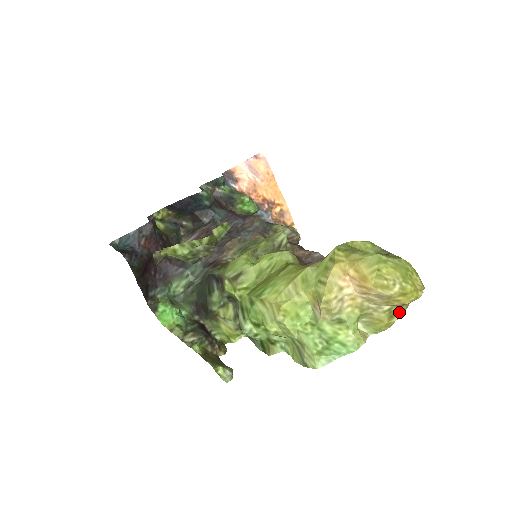
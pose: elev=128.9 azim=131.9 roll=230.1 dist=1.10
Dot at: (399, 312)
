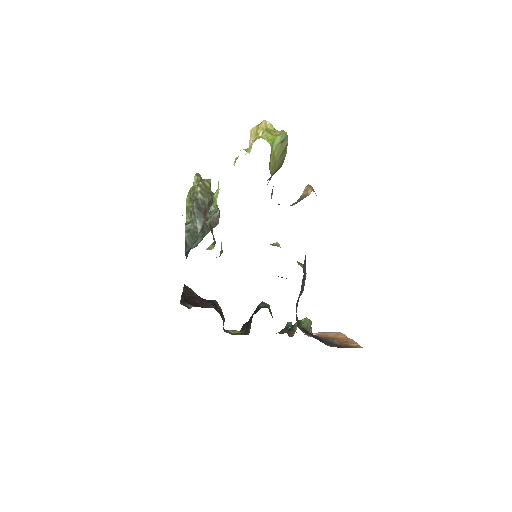
Dot at: (264, 134)
